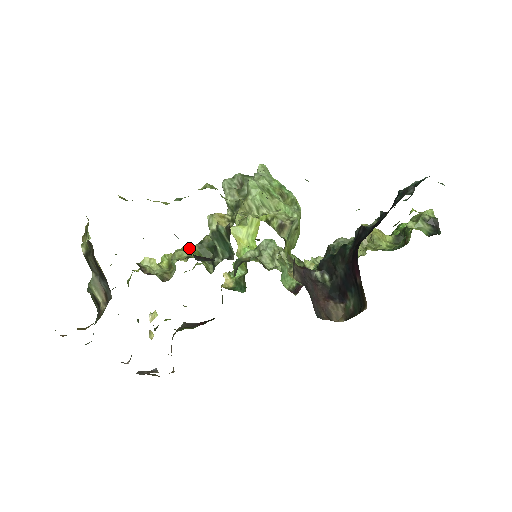
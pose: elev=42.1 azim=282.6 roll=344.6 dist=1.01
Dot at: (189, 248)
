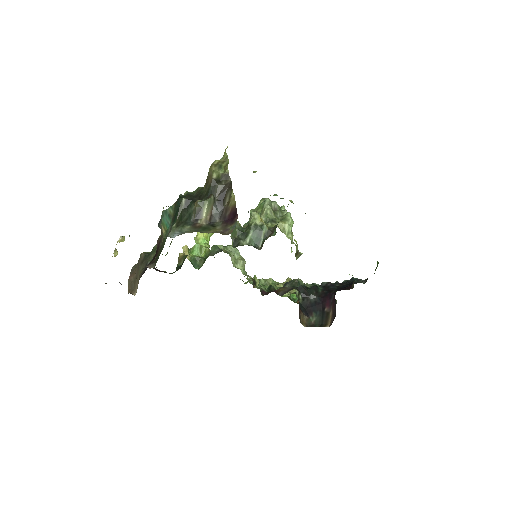
Dot at: occluded
